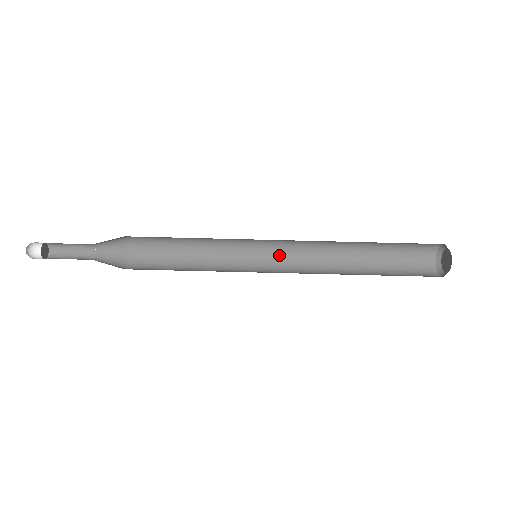
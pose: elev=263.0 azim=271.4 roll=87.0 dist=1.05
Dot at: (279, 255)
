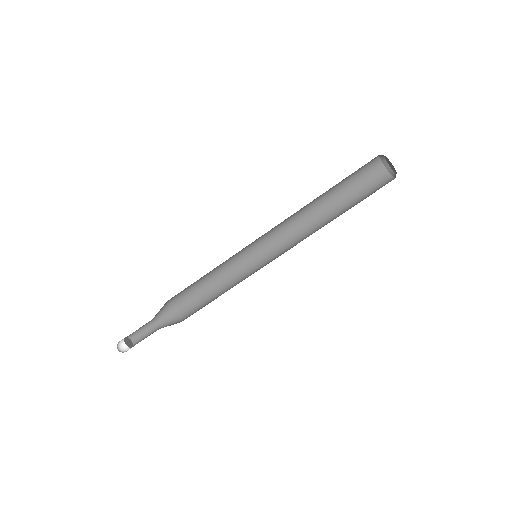
Dot at: (267, 236)
